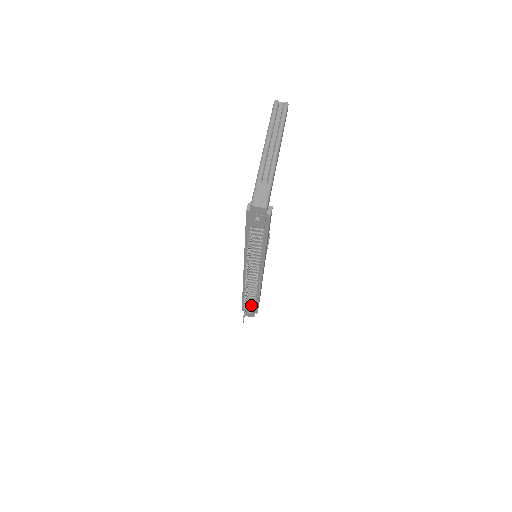
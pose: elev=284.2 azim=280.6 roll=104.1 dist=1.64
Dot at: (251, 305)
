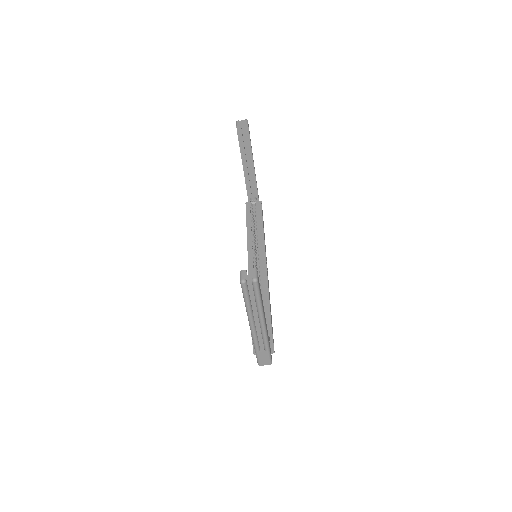
Dot at: occluded
